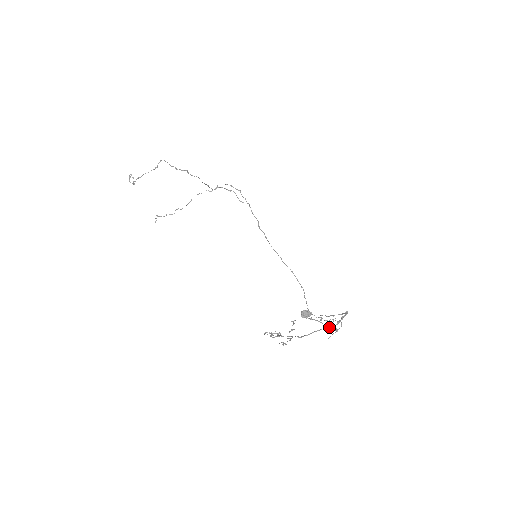
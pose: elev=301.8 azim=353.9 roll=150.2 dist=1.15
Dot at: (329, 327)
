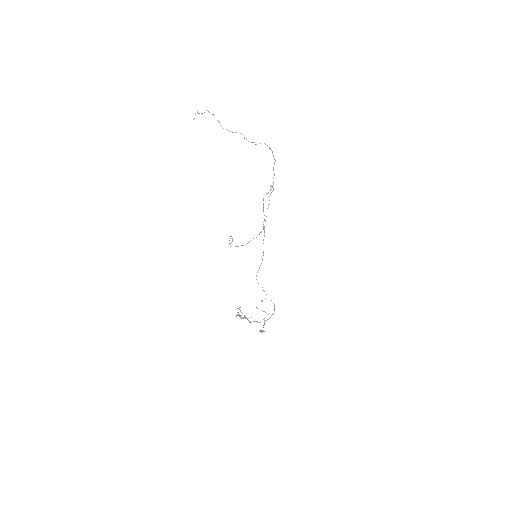
Dot at: occluded
